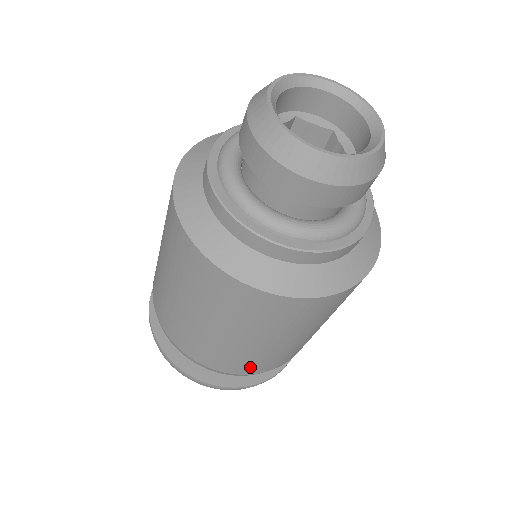
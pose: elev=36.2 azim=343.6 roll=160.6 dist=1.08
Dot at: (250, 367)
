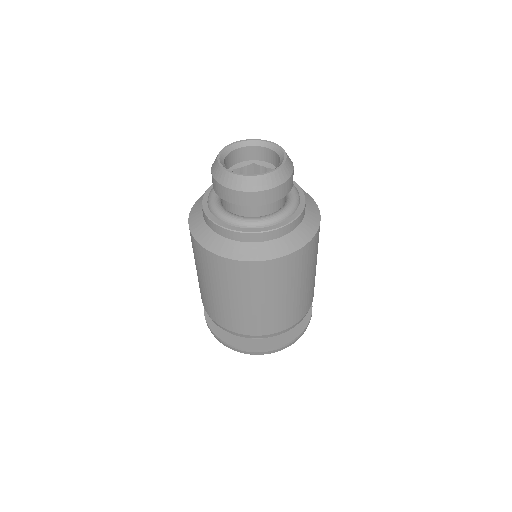
Dot at: (301, 312)
